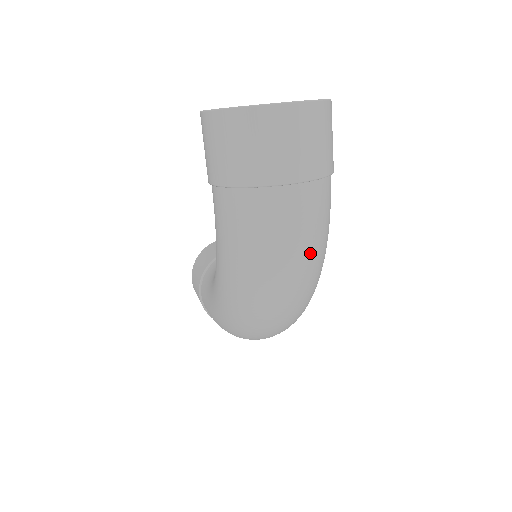
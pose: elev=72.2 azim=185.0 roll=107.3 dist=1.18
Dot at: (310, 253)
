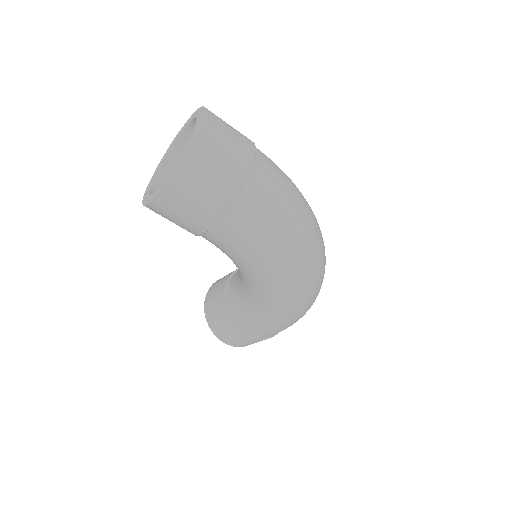
Dot at: (298, 192)
